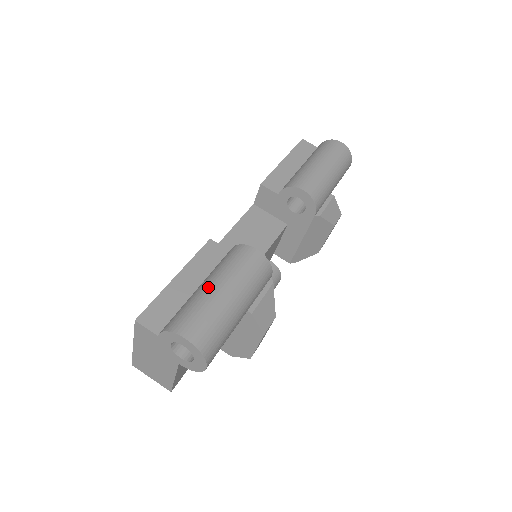
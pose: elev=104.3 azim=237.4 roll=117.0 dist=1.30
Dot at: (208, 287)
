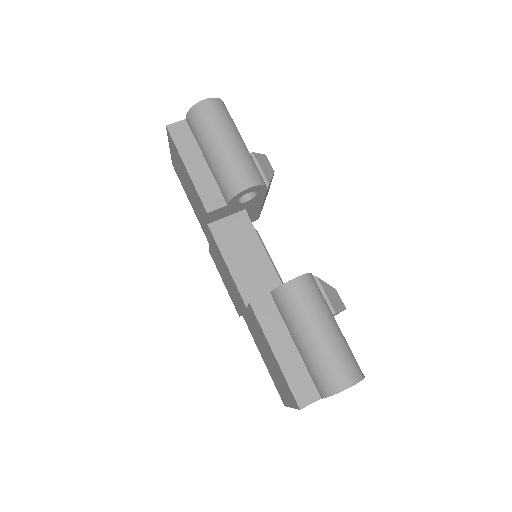
Dot at: (311, 342)
